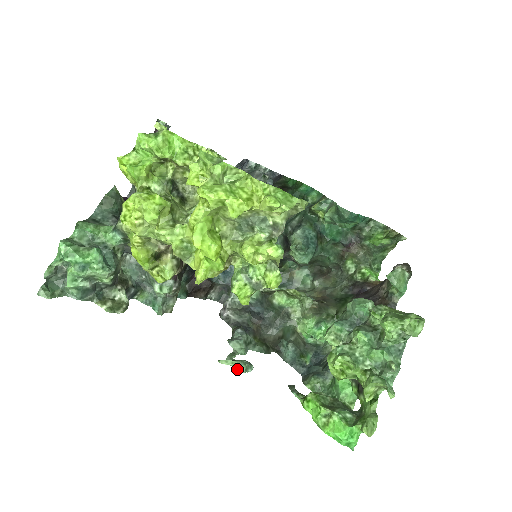
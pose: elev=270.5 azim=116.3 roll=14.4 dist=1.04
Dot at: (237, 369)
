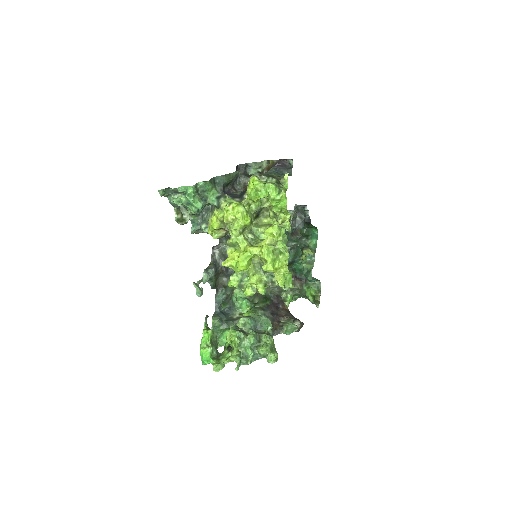
Dot at: (196, 292)
